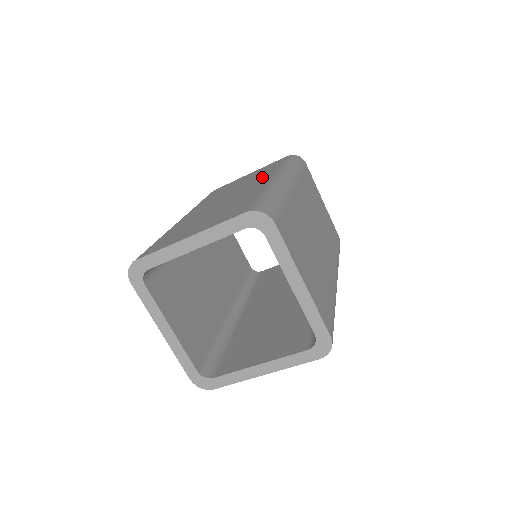
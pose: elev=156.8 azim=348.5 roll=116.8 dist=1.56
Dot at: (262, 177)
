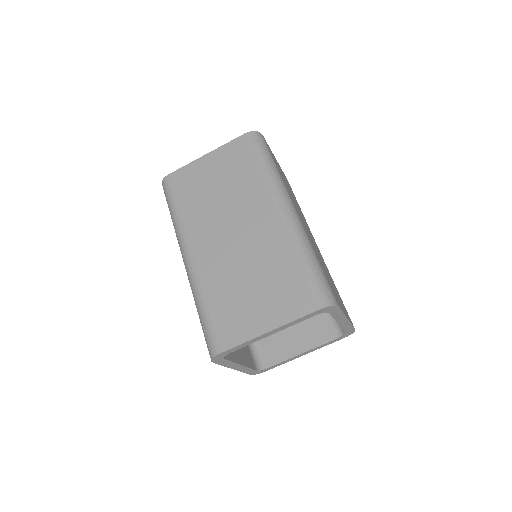
Dot at: (256, 197)
